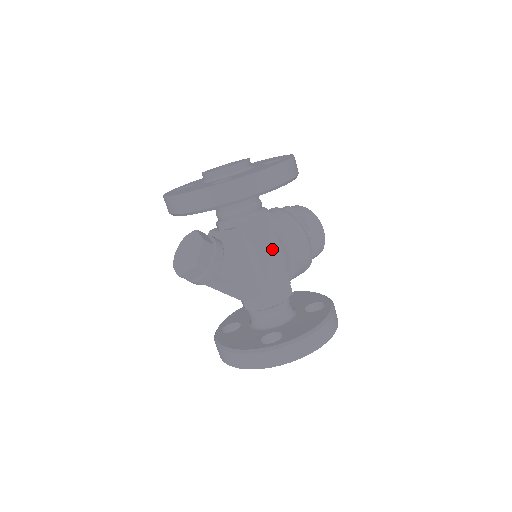
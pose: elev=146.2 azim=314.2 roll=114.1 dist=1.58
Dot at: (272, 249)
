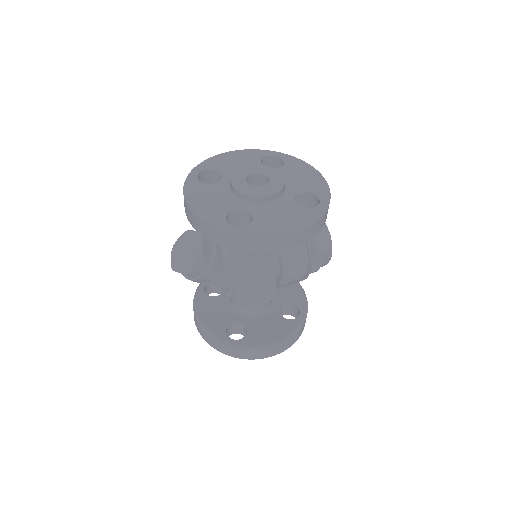
Dot at: (269, 267)
